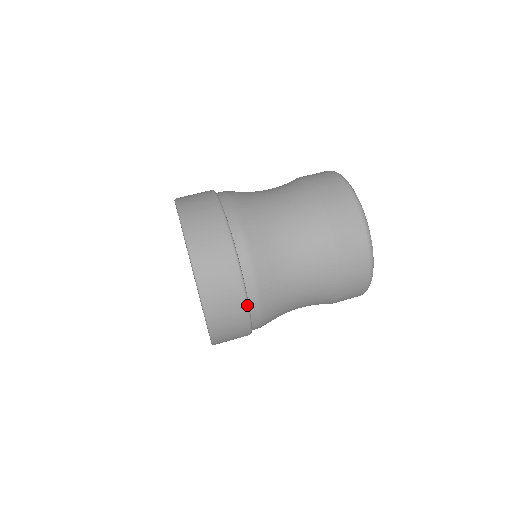
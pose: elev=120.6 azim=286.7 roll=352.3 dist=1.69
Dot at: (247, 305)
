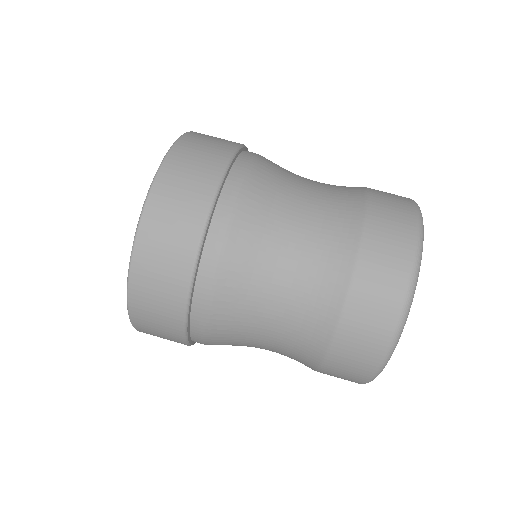
Dot at: (198, 248)
